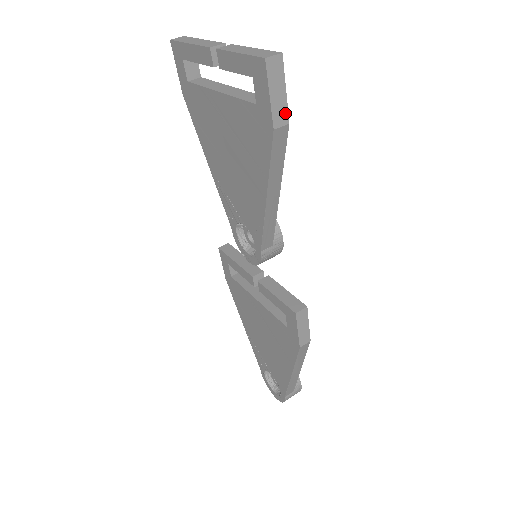
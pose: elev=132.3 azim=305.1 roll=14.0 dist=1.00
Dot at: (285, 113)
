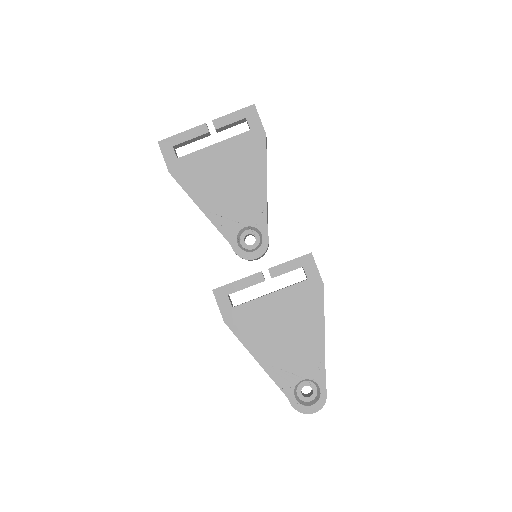
Dot at: occluded
